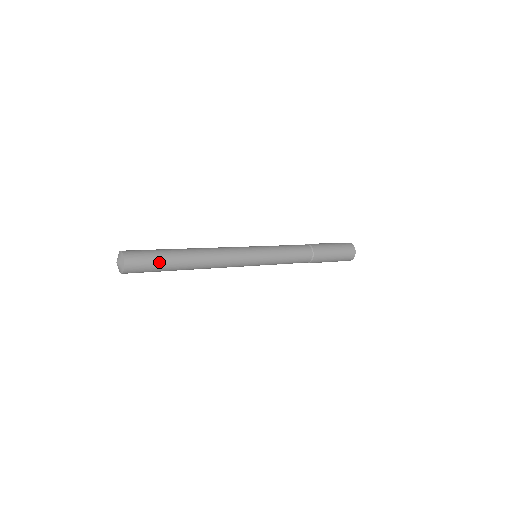
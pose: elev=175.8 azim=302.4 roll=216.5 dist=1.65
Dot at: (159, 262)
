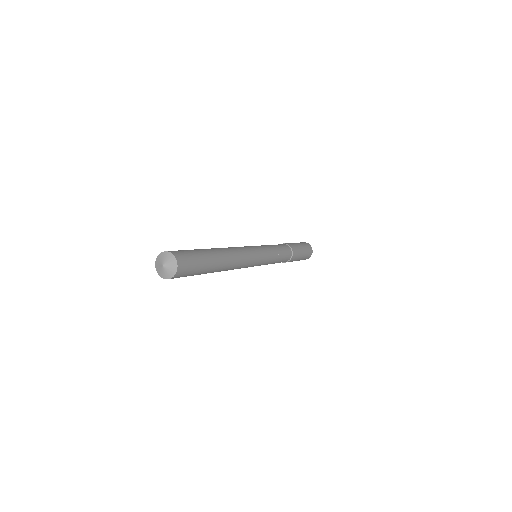
Dot at: (201, 268)
